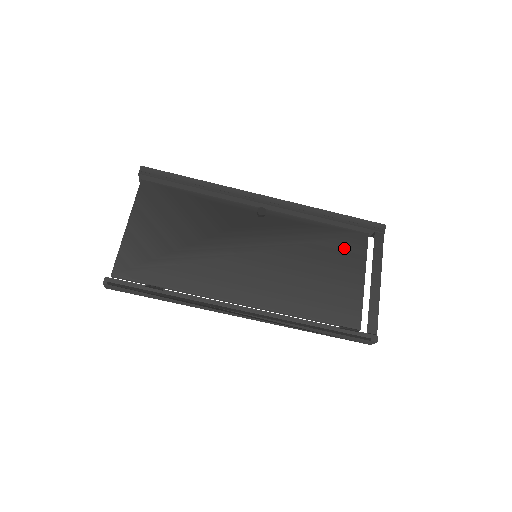
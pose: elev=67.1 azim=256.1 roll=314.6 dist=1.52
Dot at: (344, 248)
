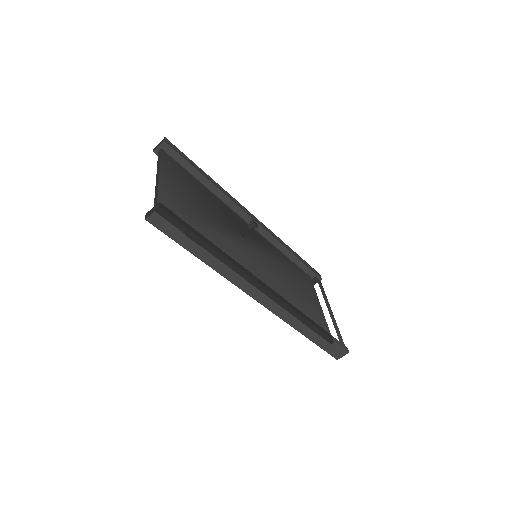
Dot at: (303, 279)
